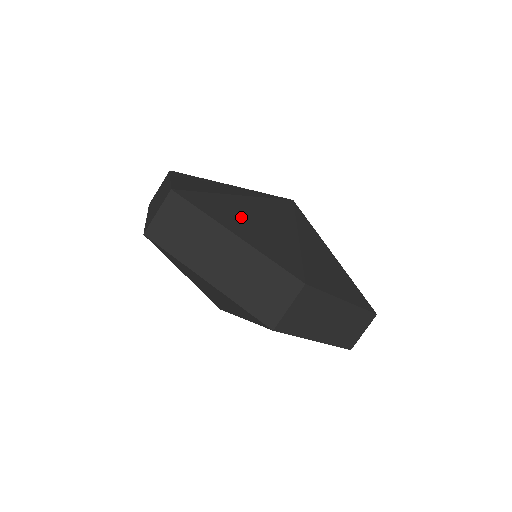
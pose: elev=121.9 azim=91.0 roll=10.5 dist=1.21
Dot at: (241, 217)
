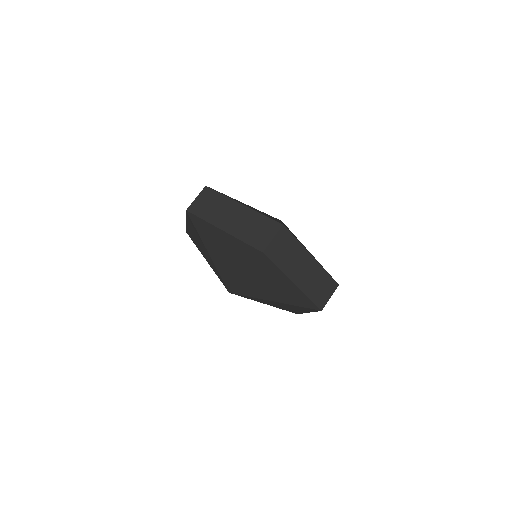
Dot at: occluded
